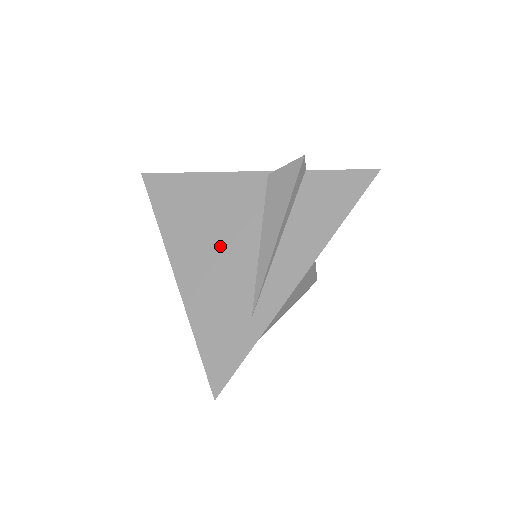
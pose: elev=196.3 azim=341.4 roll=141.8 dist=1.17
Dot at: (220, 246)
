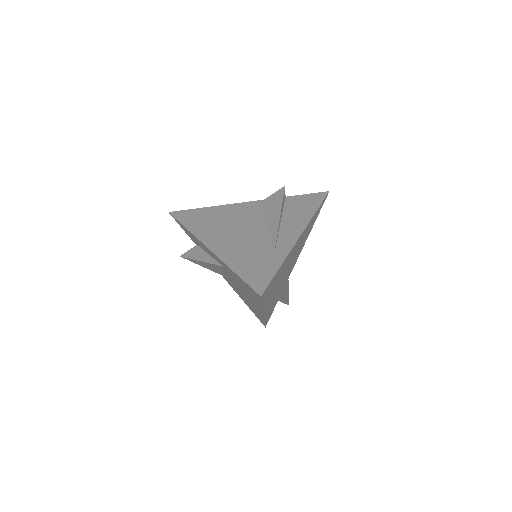
Dot at: (239, 231)
